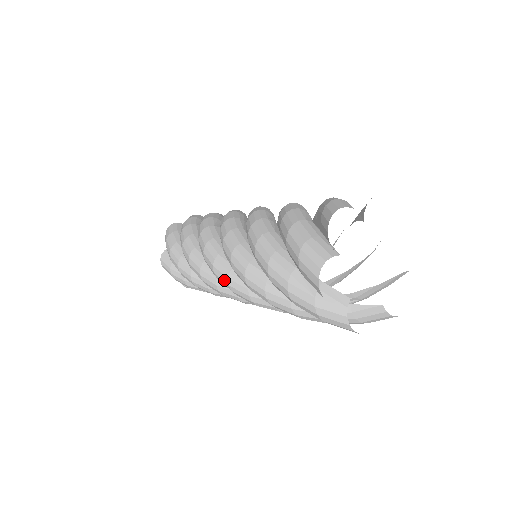
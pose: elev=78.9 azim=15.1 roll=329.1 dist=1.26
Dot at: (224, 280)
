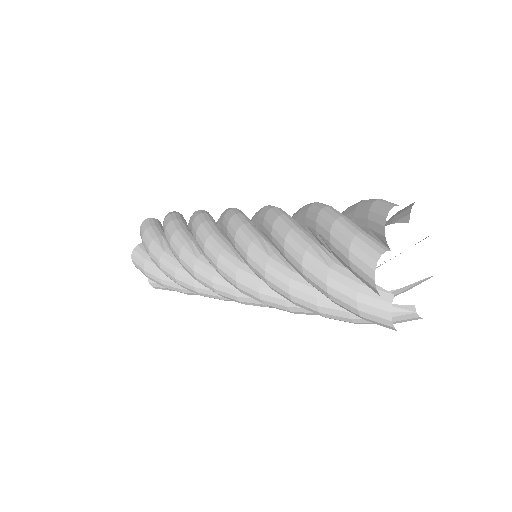
Dot at: occluded
